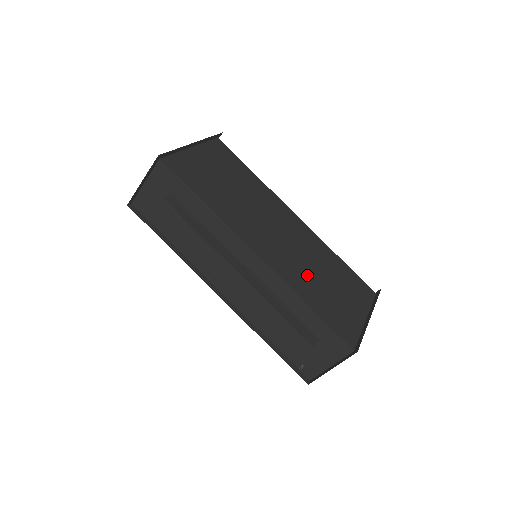
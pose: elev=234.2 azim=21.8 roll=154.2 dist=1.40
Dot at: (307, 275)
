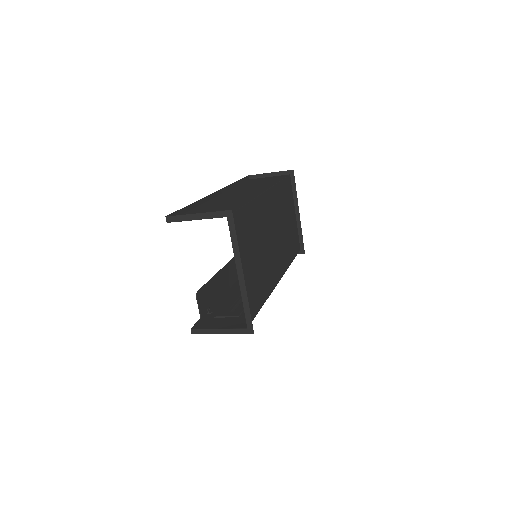
Dot at: (285, 241)
